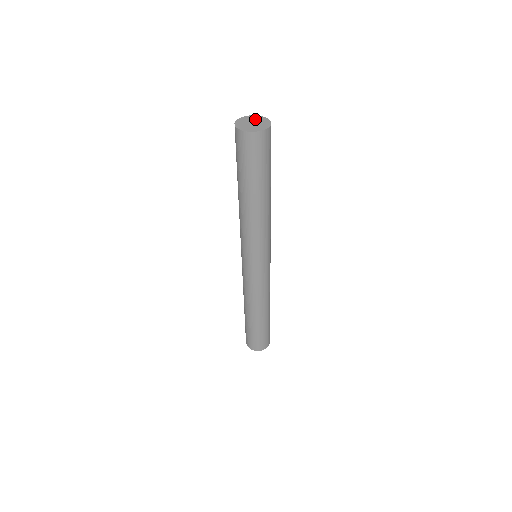
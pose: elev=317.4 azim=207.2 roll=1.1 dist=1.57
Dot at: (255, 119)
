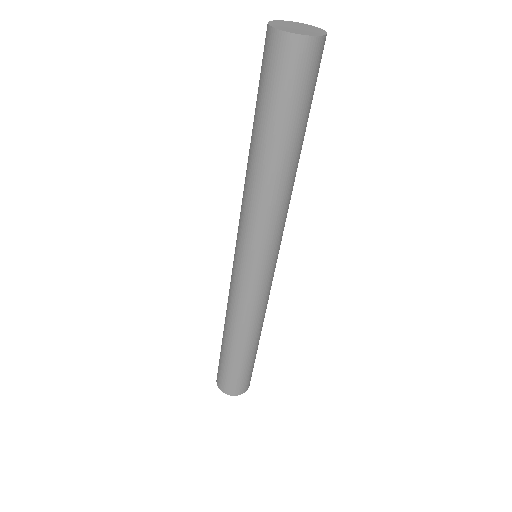
Dot at: (298, 24)
